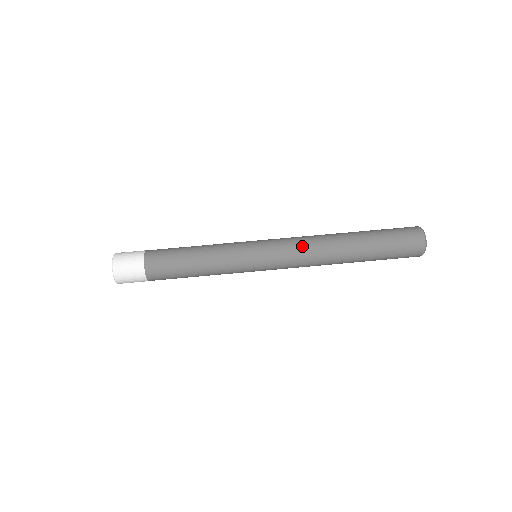
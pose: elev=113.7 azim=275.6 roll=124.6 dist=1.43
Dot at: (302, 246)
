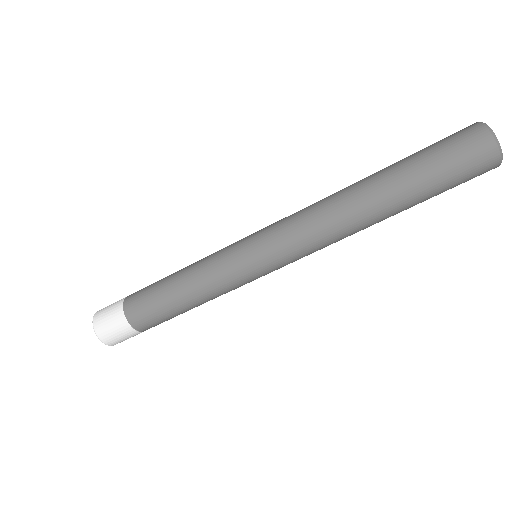
Dot at: (309, 230)
